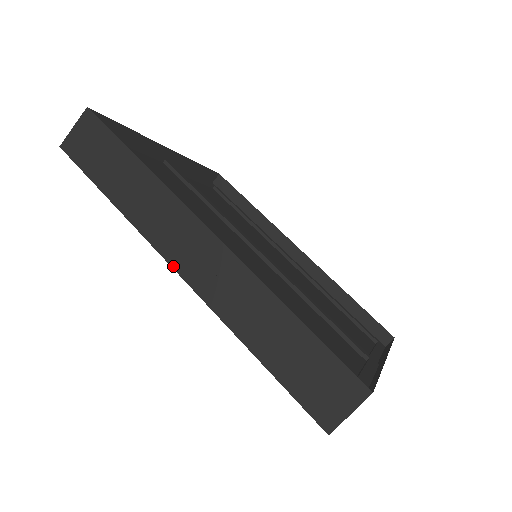
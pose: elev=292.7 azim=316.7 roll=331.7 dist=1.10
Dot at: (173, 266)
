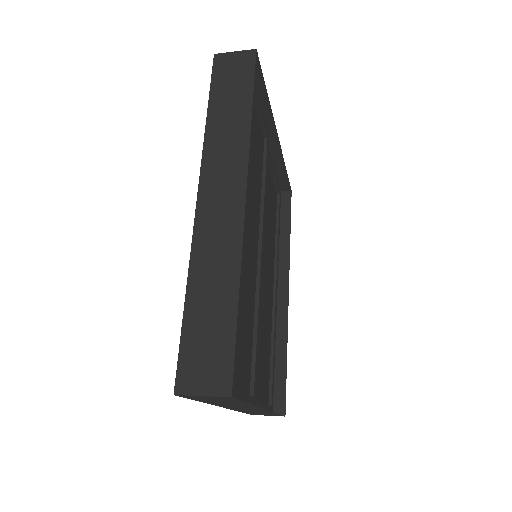
Dot at: (199, 192)
